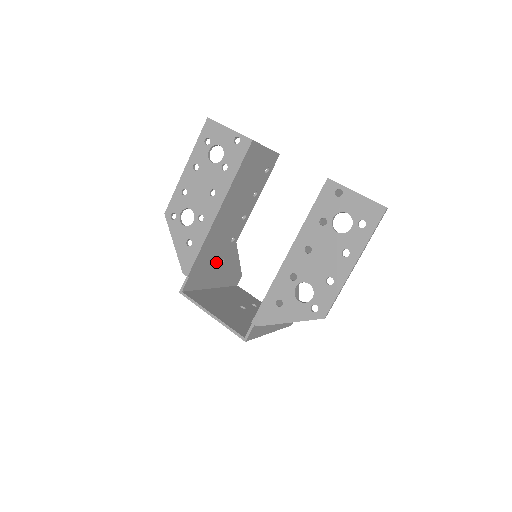
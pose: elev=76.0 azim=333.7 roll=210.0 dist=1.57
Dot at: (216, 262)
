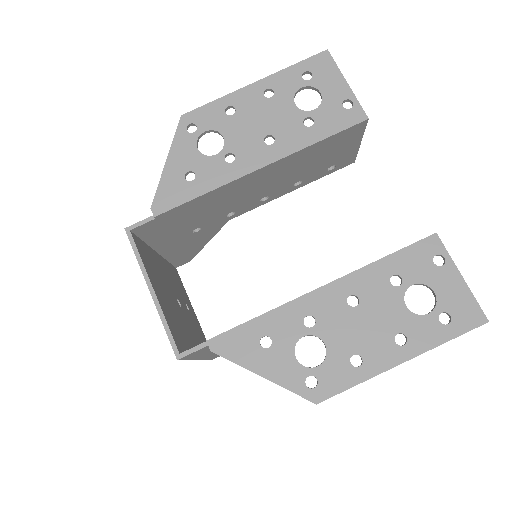
Dot at: (192, 225)
